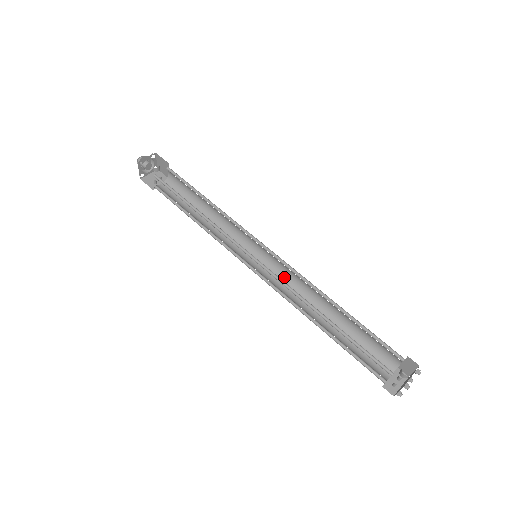
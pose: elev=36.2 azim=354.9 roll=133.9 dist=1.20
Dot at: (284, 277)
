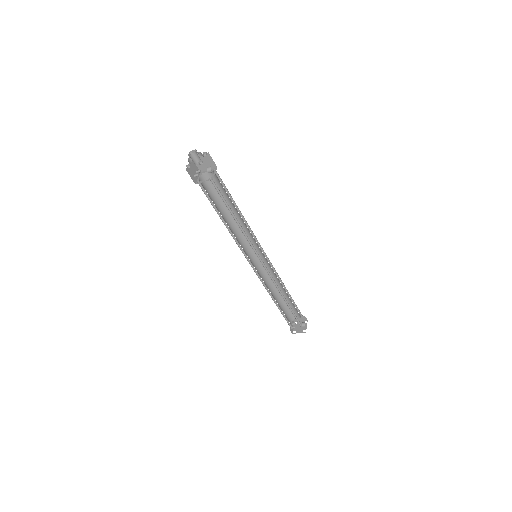
Dot at: (261, 268)
